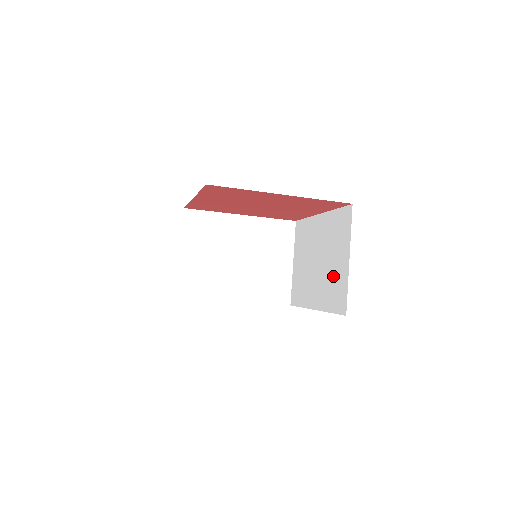
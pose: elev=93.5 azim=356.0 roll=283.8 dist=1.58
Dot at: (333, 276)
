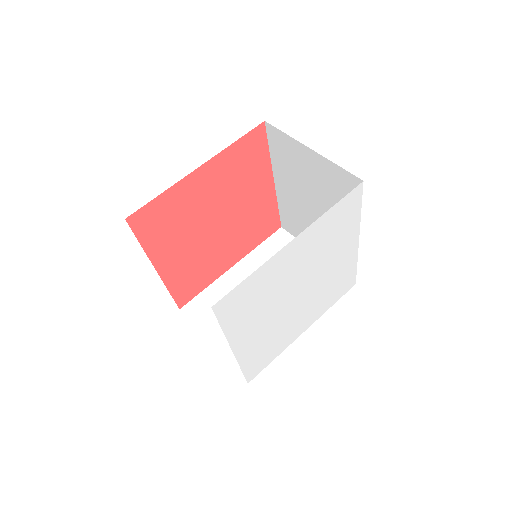
Dot at: (325, 186)
